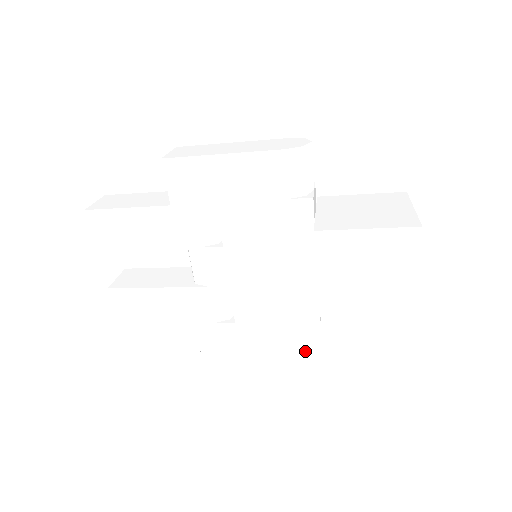
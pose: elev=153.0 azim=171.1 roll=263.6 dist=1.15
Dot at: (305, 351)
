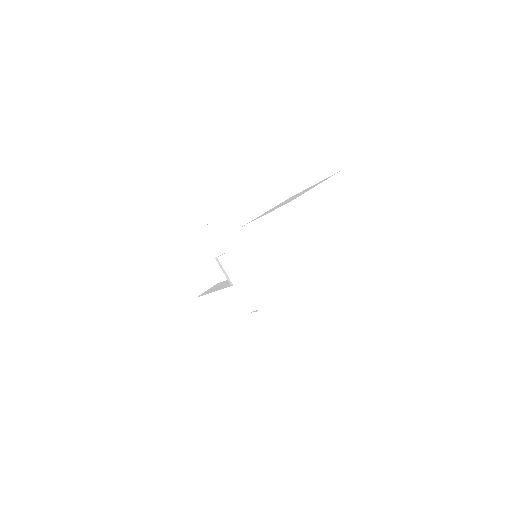
Dot at: (308, 329)
